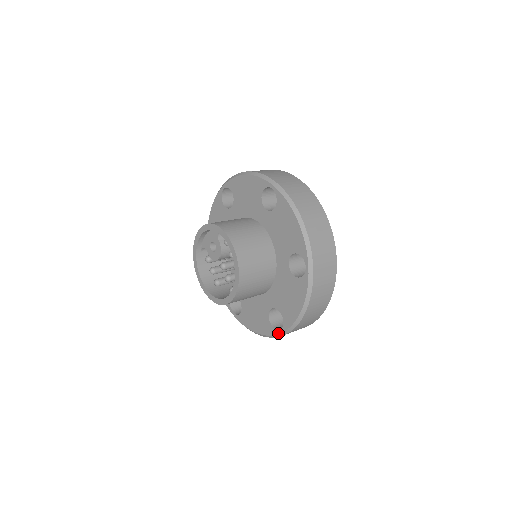
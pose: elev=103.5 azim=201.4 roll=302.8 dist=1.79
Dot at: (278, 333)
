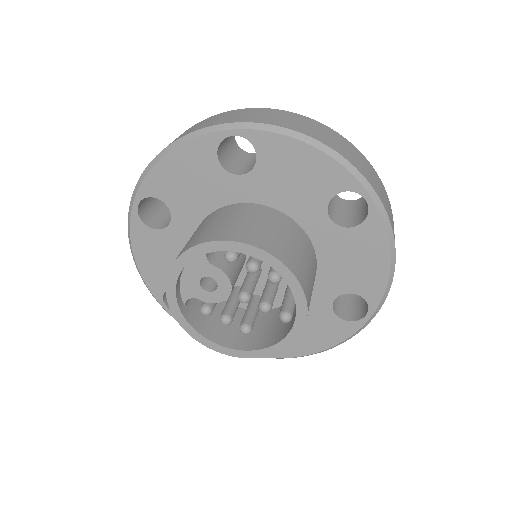
Dot at: (365, 322)
